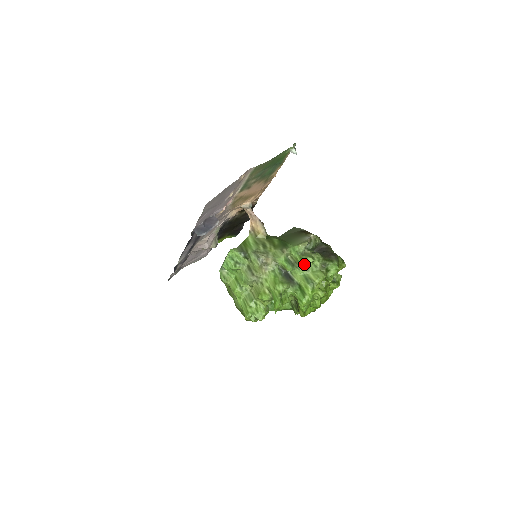
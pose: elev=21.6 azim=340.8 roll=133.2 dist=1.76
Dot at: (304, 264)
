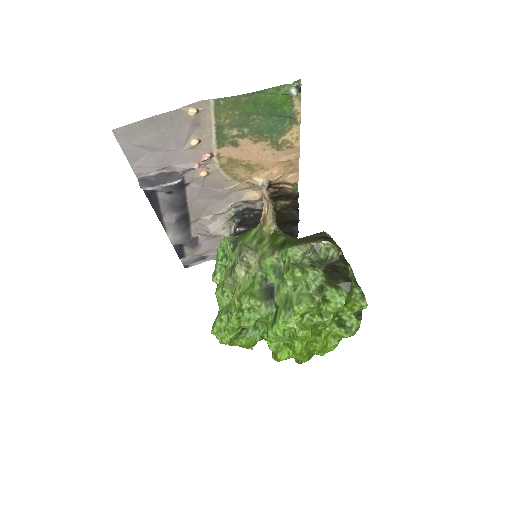
Dot at: (291, 278)
